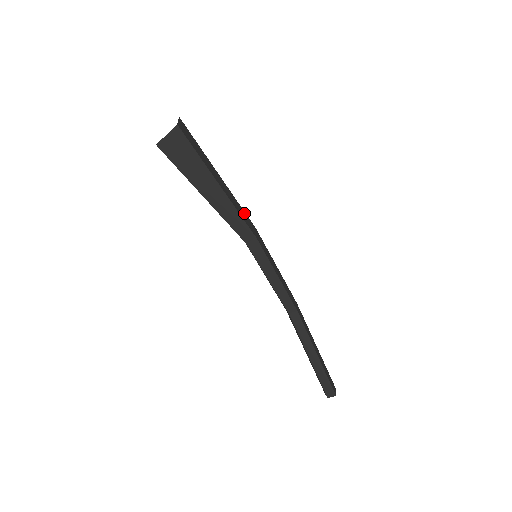
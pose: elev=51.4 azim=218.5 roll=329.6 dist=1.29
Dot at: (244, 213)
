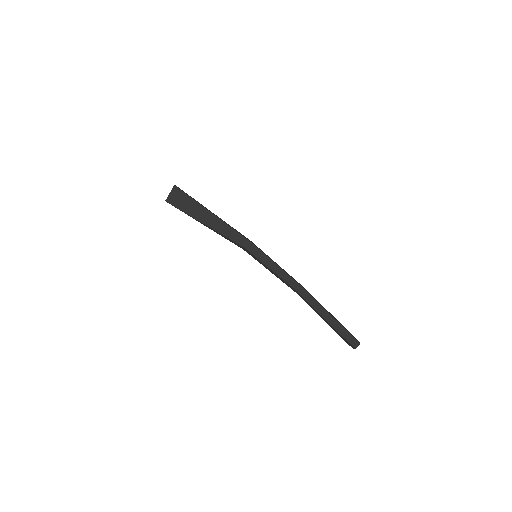
Dot at: occluded
